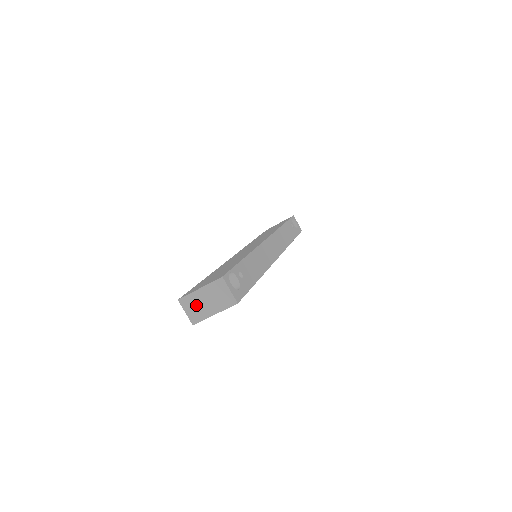
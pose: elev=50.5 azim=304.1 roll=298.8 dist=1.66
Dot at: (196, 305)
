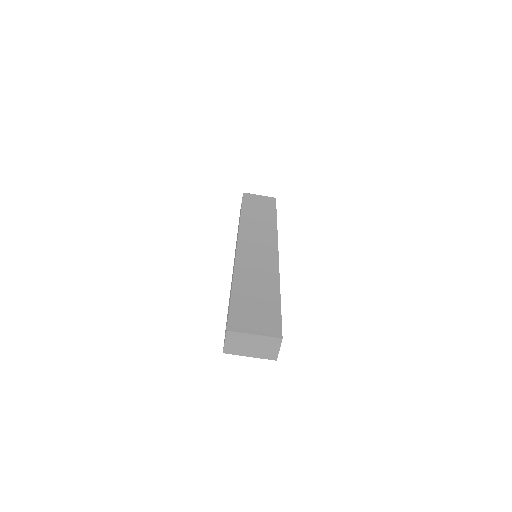
Dot at: (240, 343)
